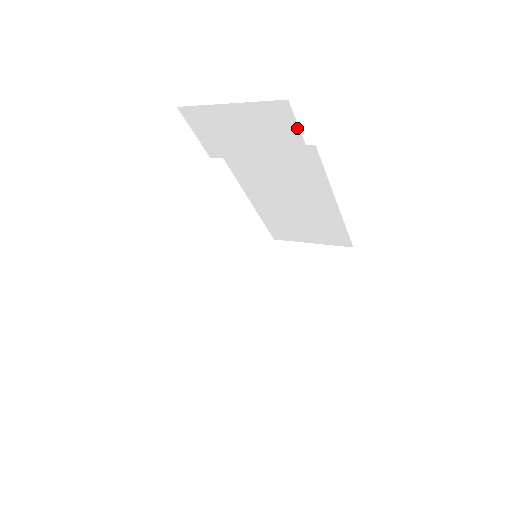
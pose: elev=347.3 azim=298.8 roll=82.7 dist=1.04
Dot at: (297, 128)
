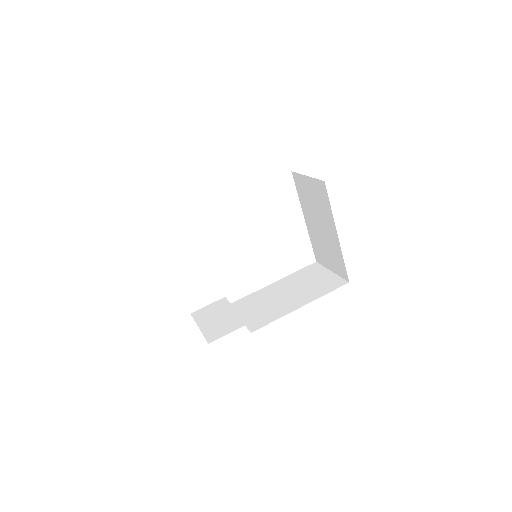
Dot at: occluded
